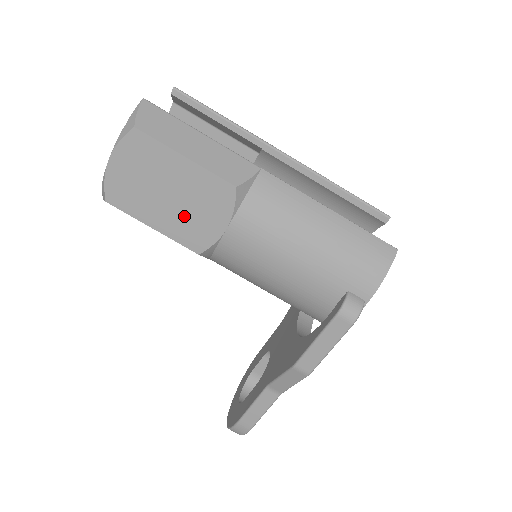
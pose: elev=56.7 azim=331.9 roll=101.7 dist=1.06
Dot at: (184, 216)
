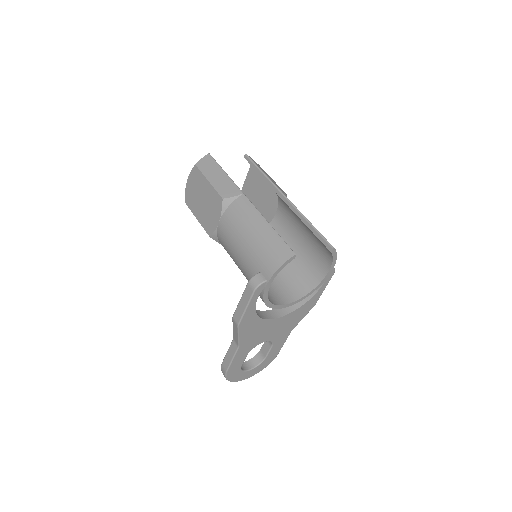
Dot at: (206, 213)
